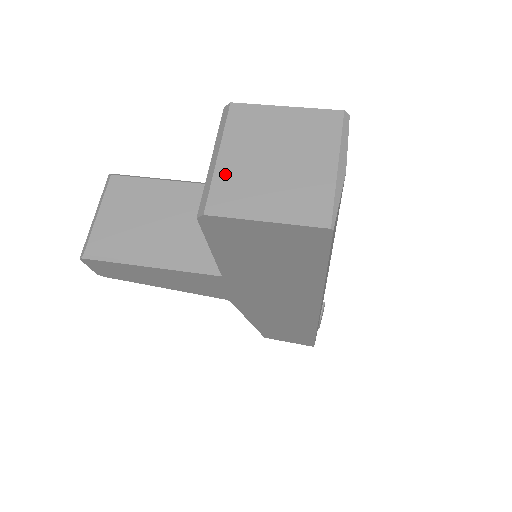
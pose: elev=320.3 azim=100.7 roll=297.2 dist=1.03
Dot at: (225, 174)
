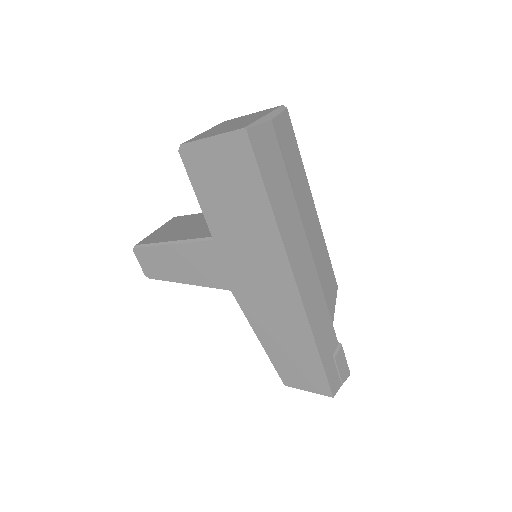
Dot at: (202, 134)
